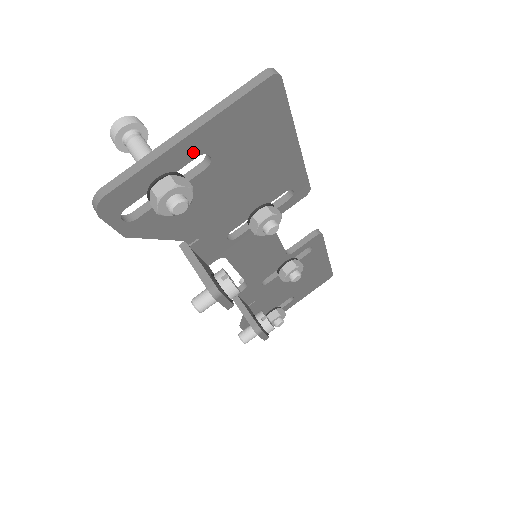
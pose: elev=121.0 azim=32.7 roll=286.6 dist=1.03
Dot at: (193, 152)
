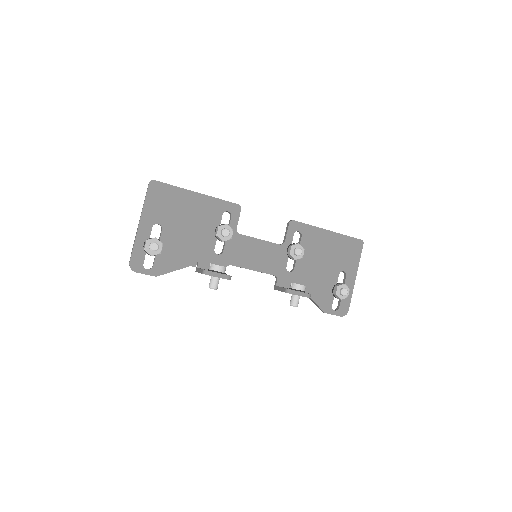
Dot at: (148, 227)
